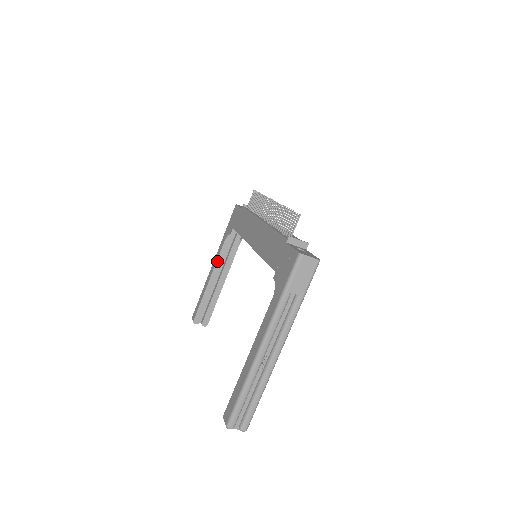
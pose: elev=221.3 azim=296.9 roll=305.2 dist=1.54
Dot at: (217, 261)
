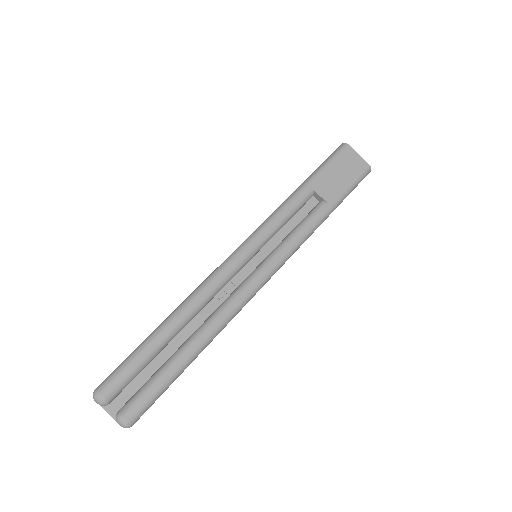
Dot at: occluded
